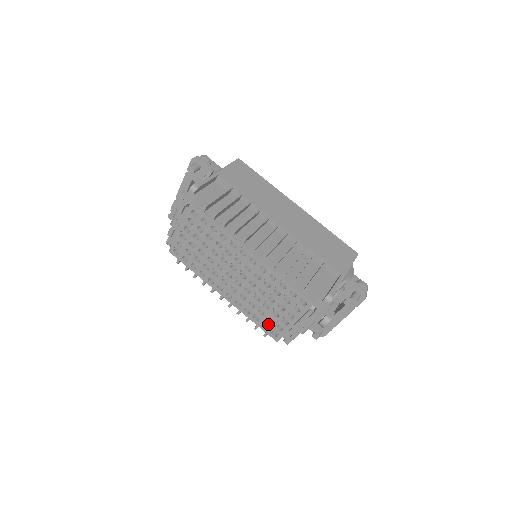
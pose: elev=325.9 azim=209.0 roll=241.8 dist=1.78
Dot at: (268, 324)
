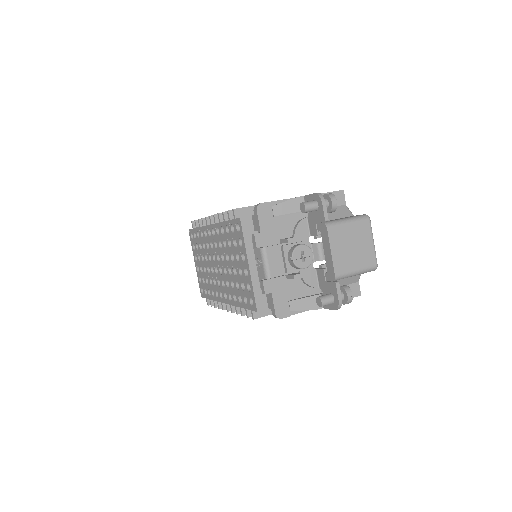
Dot at: (245, 294)
